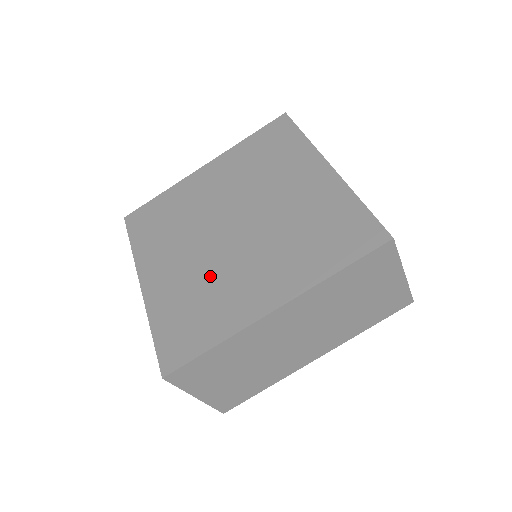
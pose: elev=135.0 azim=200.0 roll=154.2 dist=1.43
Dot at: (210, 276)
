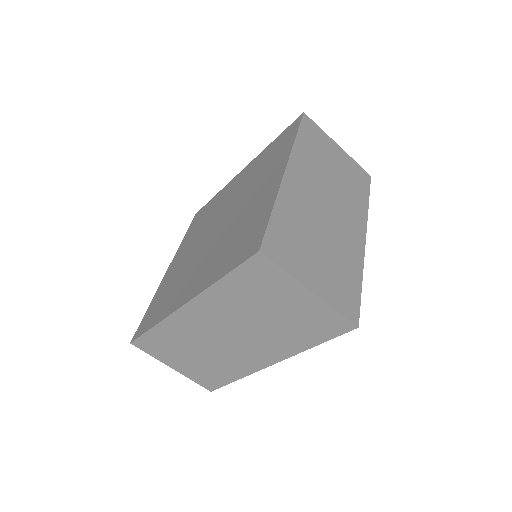
Dot at: (186, 269)
